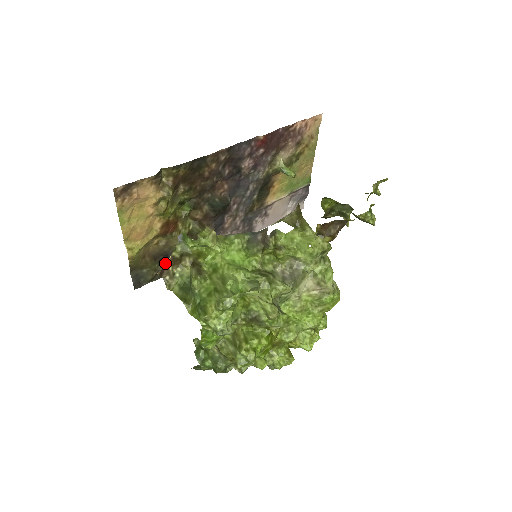
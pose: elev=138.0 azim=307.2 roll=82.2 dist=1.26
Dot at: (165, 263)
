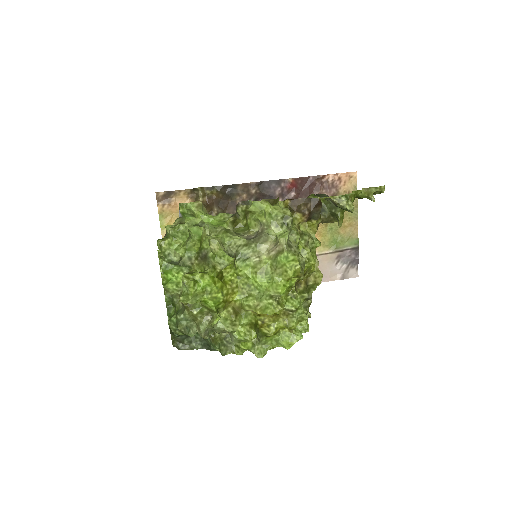
Dot at: occluded
